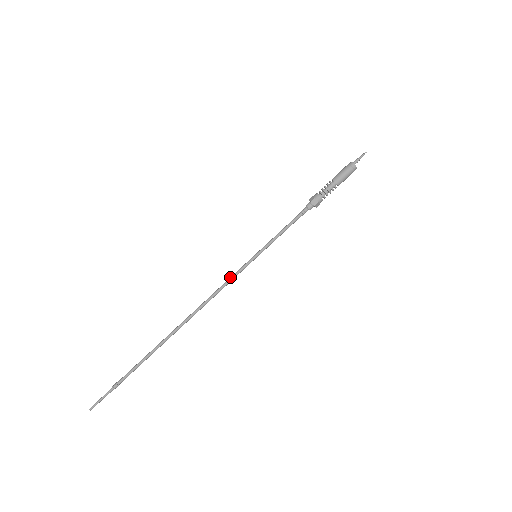
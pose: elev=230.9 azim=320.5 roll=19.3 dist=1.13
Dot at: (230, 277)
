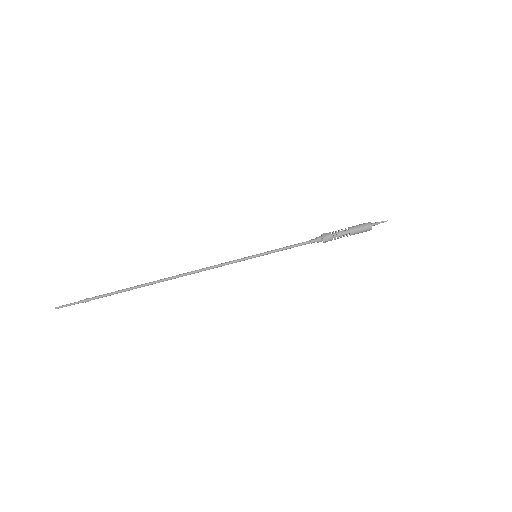
Dot at: (226, 262)
